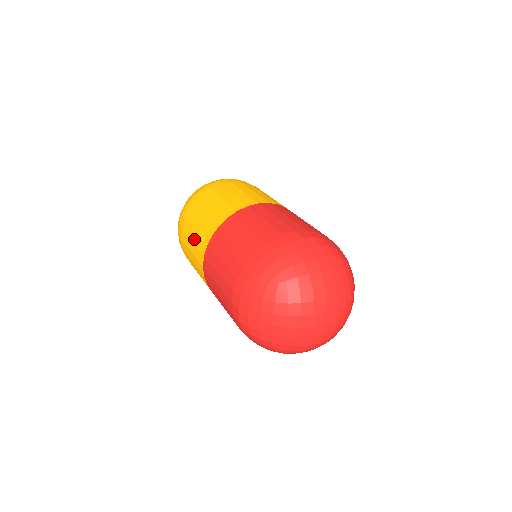
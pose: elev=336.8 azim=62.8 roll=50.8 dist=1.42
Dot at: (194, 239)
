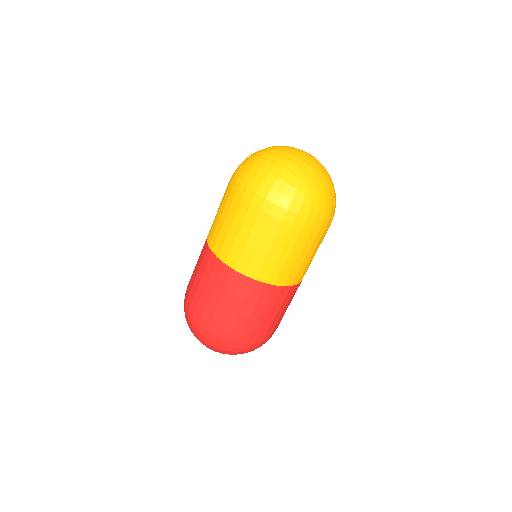
Dot at: occluded
